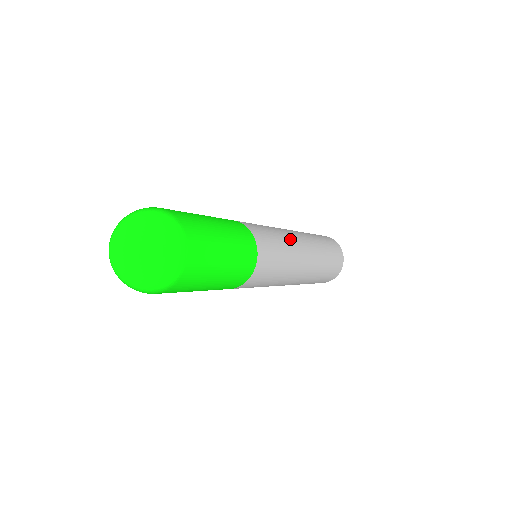
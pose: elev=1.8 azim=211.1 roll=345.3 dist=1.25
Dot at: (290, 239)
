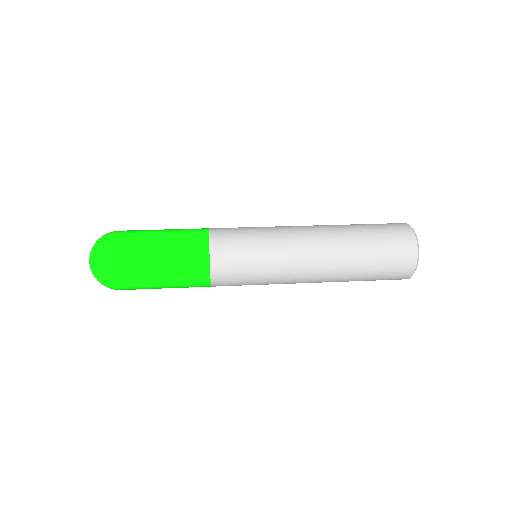
Dot at: (281, 235)
